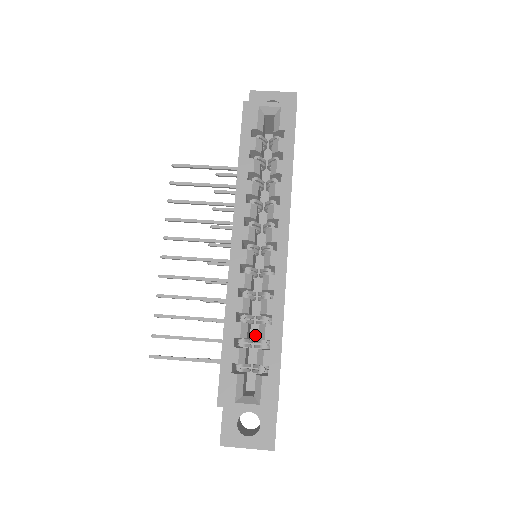
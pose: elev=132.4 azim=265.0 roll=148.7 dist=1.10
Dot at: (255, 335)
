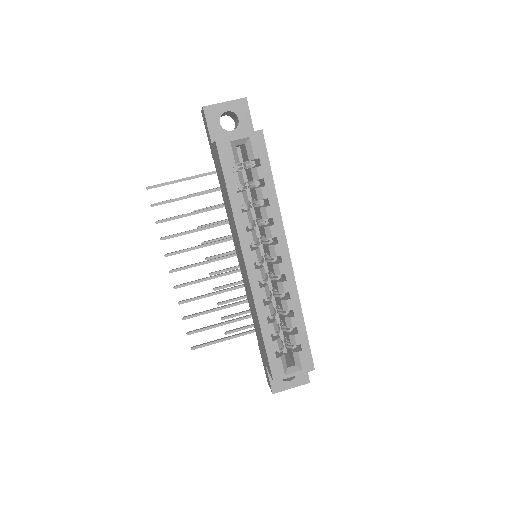
Dot at: occluded
